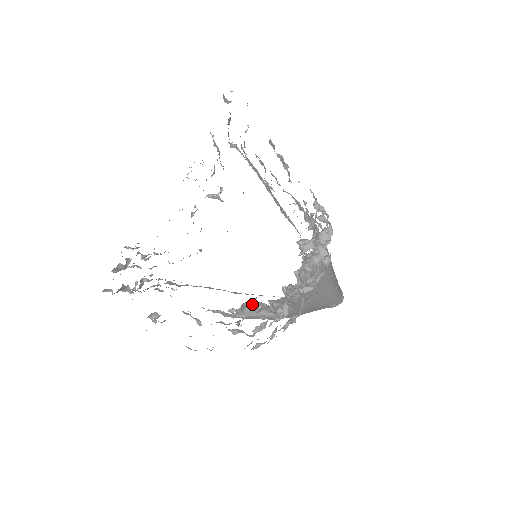
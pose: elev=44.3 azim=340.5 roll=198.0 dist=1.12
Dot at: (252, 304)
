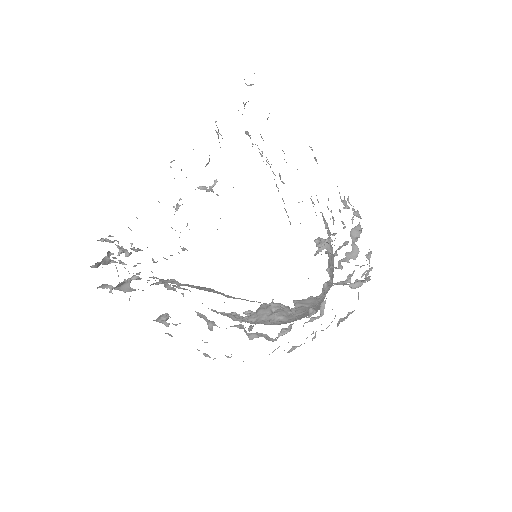
Dot at: (268, 306)
